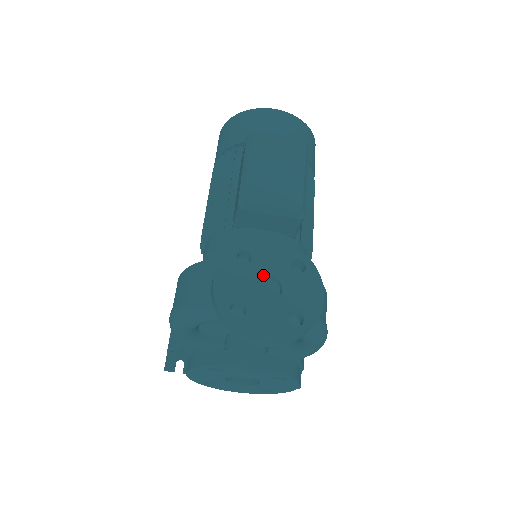
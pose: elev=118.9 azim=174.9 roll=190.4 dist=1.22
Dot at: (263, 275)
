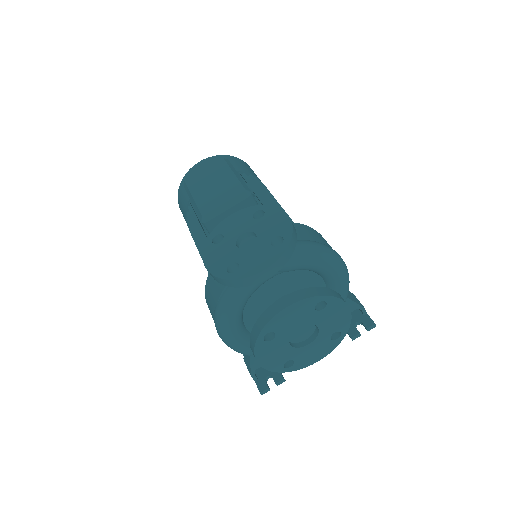
Dot at: (237, 238)
